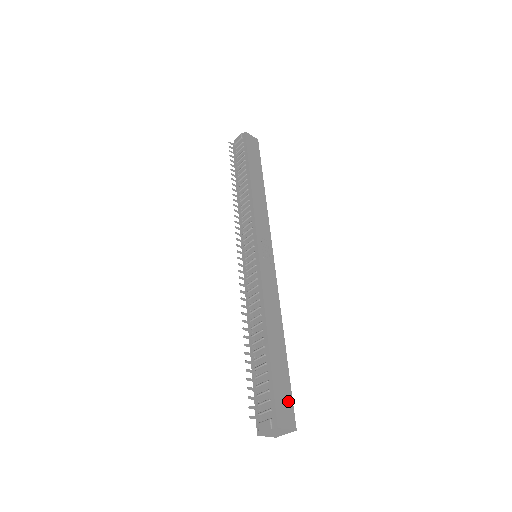
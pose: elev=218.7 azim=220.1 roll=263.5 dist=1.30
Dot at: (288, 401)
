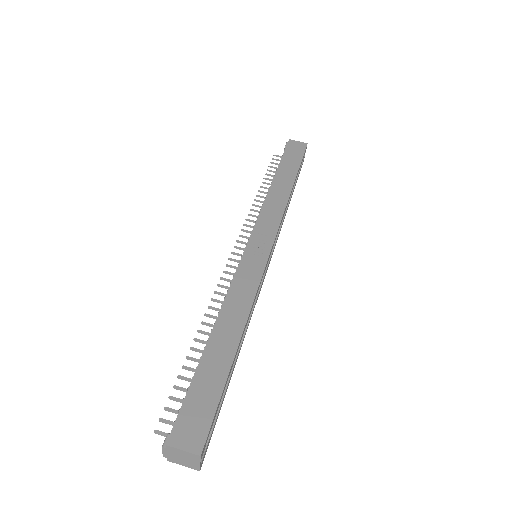
Dot at: (205, 415)
